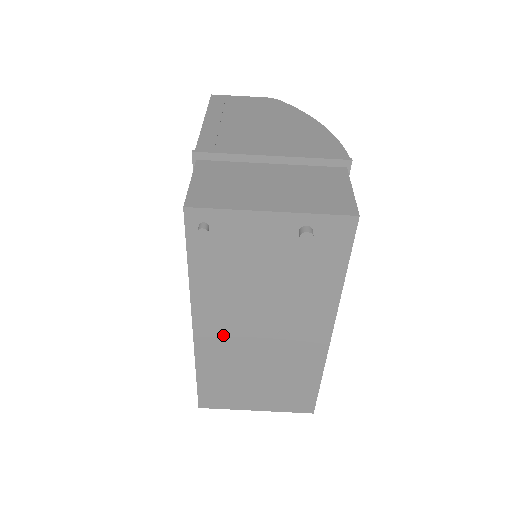
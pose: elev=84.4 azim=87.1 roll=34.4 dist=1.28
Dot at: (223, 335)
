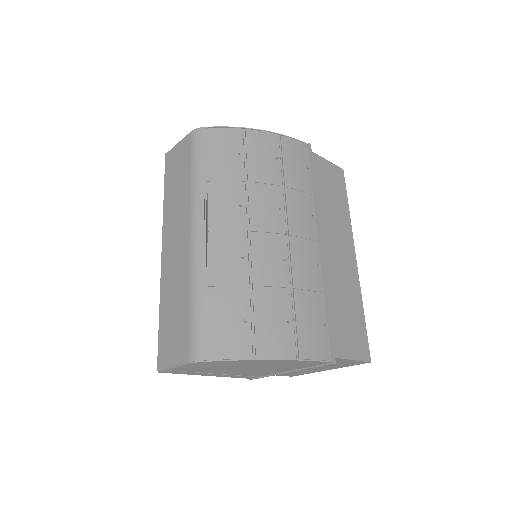
Dot at: occluded
